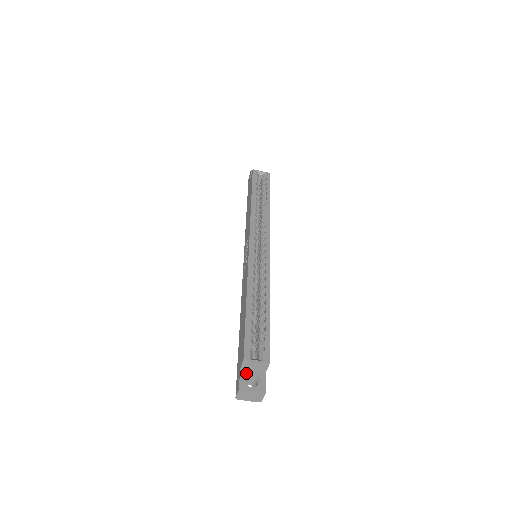
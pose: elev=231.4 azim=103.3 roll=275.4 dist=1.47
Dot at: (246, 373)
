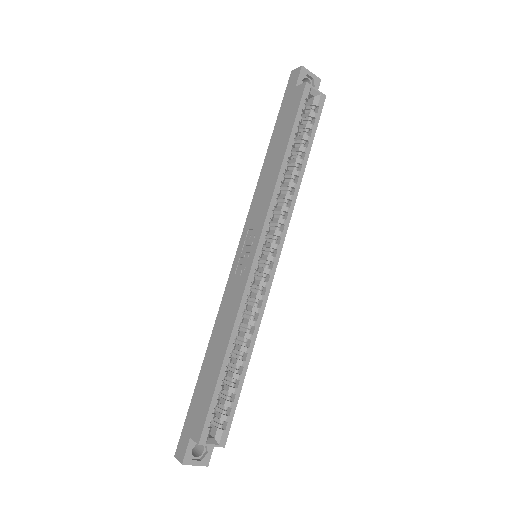
Dot at: (195, 443)
